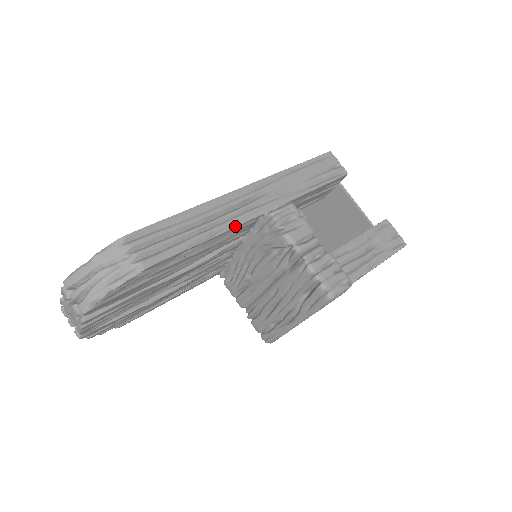
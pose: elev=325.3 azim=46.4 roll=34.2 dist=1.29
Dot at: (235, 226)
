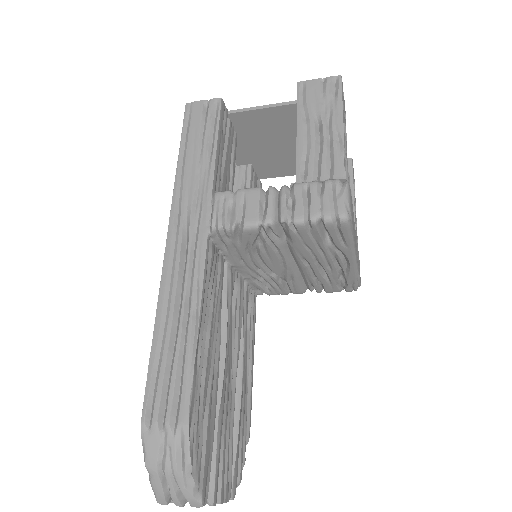
Dot at: (202, 281)
